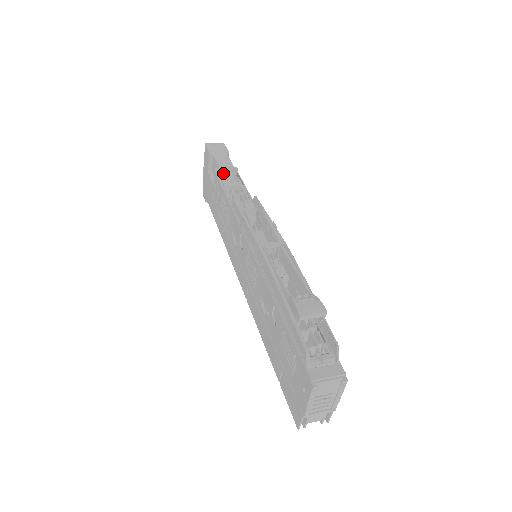
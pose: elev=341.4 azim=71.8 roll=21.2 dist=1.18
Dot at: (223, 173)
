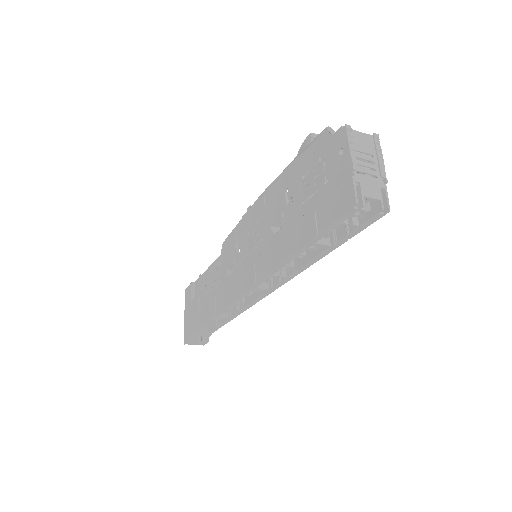
Dot at: occluded
